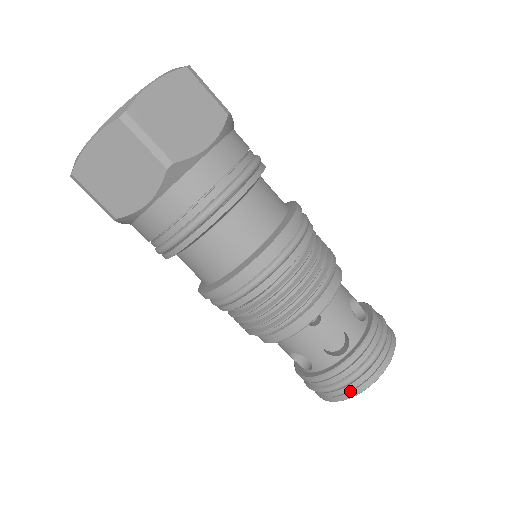
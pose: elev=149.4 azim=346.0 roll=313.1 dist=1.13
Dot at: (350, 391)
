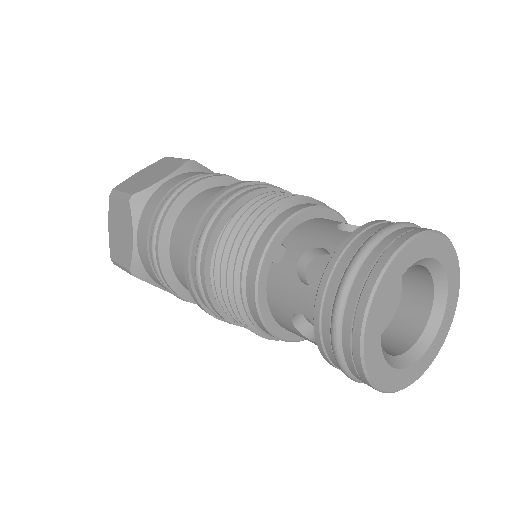
Dot at: (353, 318)
